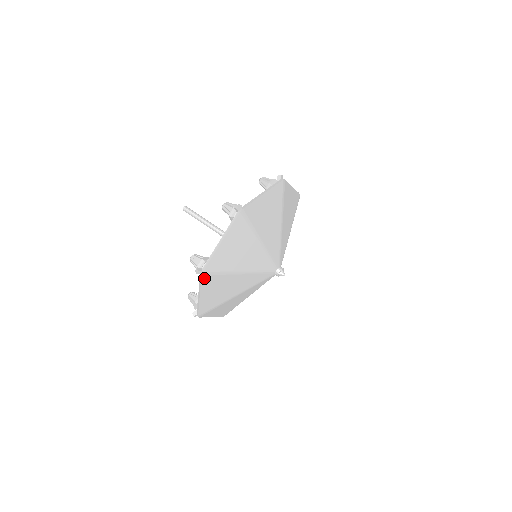
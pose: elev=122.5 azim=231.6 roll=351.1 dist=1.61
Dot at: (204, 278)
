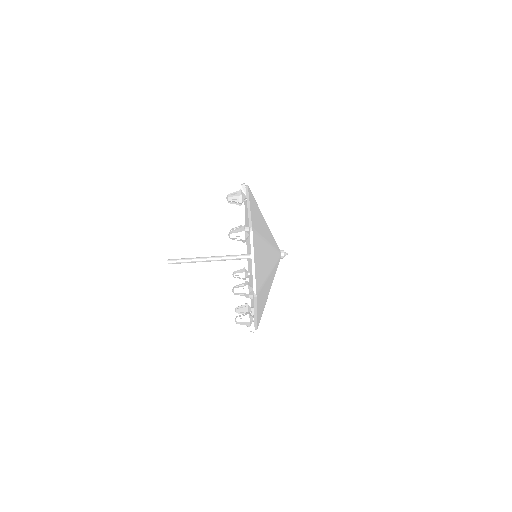
Dot at: (253, 236)
